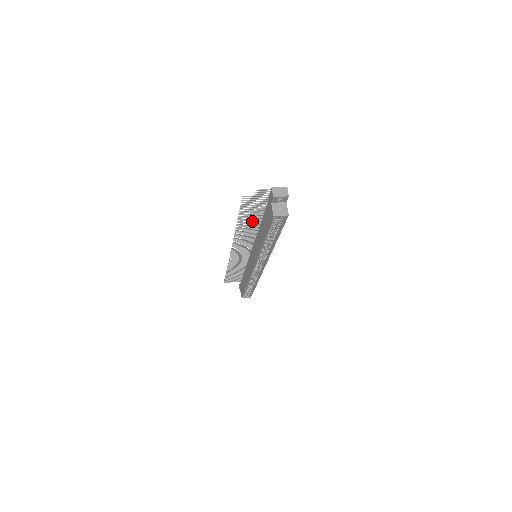
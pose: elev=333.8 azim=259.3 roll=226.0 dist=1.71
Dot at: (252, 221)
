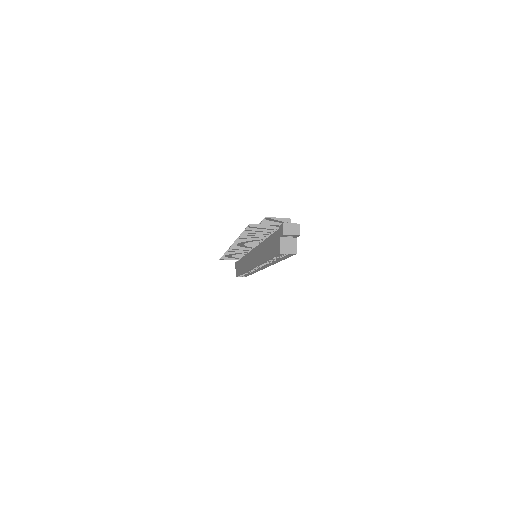
Dot at: (256, 235)
